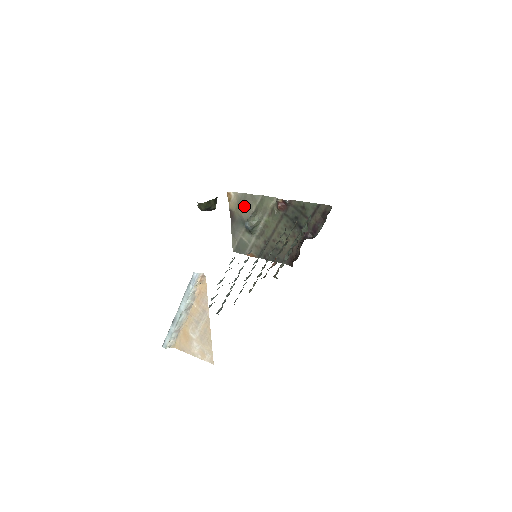
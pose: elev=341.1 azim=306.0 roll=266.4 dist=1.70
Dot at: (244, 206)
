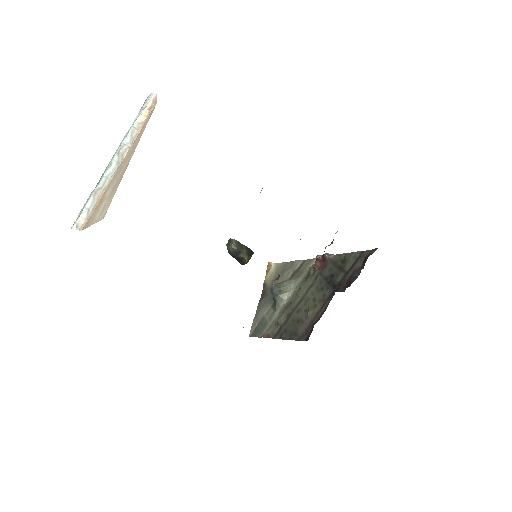
Dot at: (280, 277)
